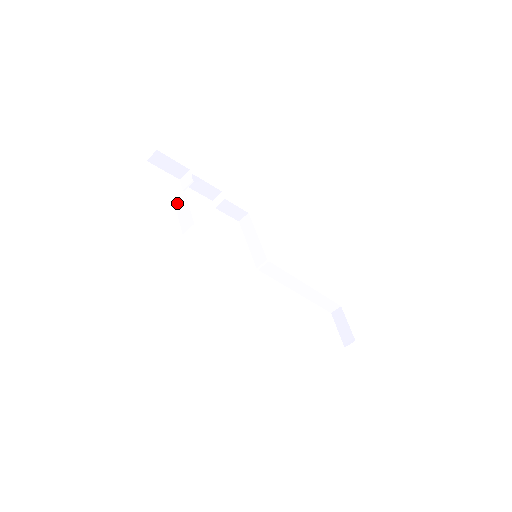
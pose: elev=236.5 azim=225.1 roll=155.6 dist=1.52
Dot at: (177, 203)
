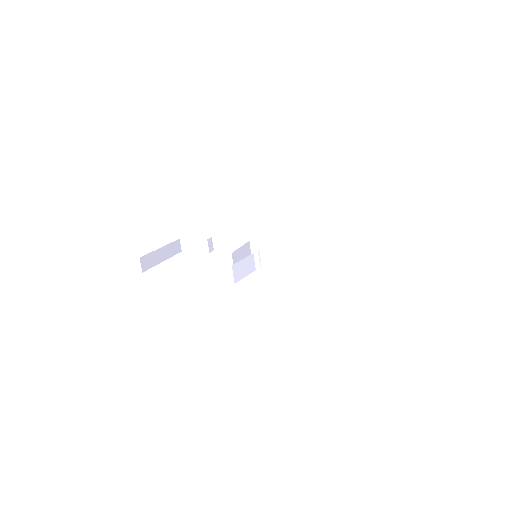
Dot at: occluded
